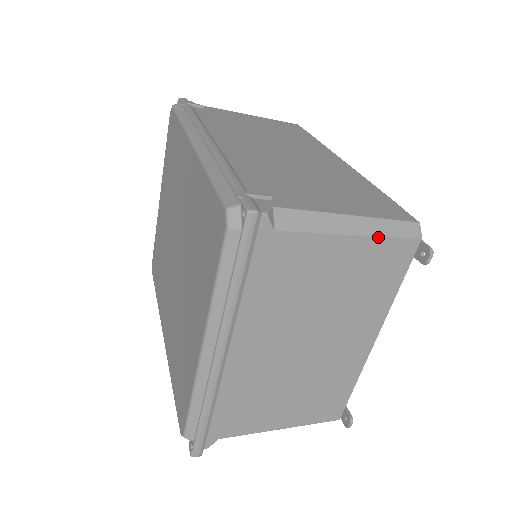
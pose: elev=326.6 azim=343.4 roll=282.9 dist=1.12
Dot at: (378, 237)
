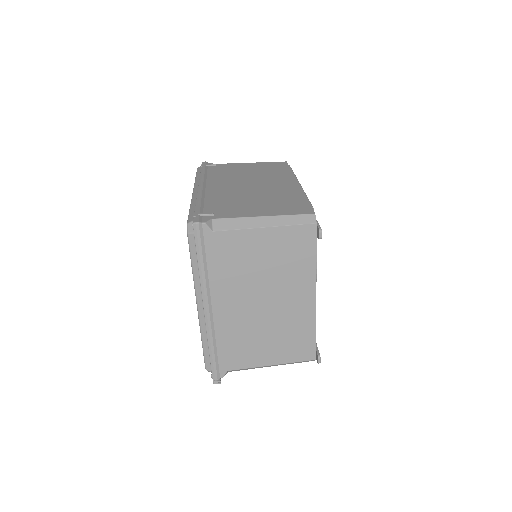
Dot at: (283, 227)
